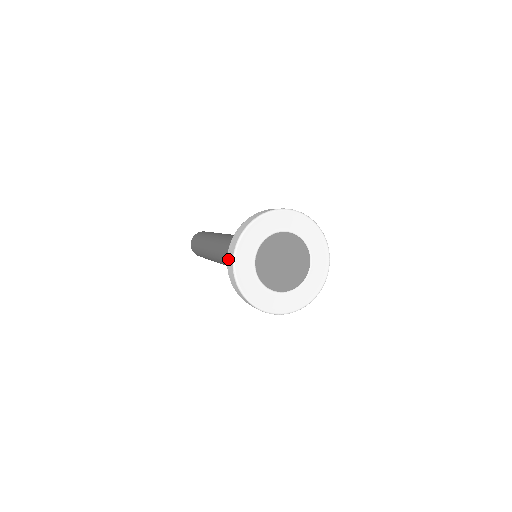
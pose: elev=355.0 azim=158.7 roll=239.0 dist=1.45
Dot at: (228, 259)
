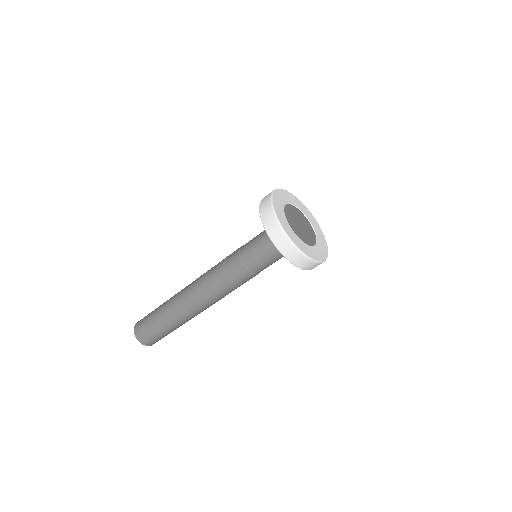
Dot at: occluded
